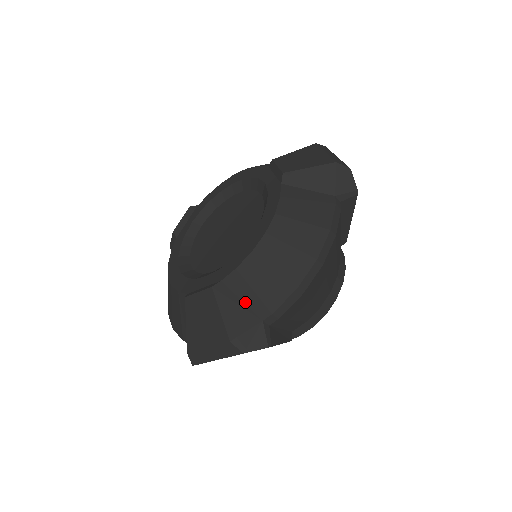
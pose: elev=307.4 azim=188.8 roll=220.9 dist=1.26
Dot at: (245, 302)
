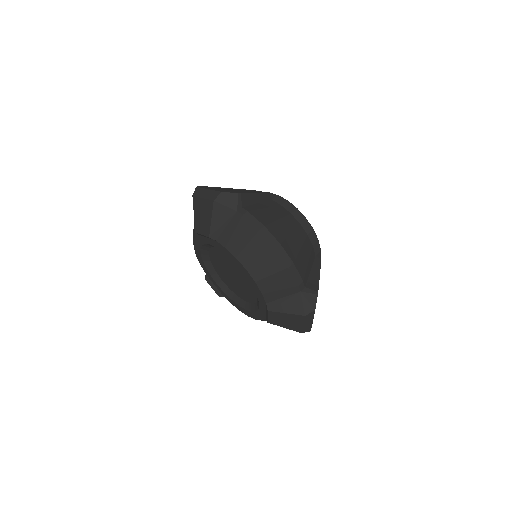
Dot at: (285, 296)
